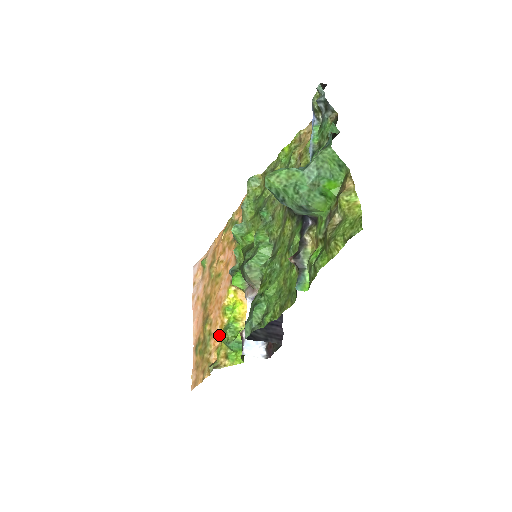
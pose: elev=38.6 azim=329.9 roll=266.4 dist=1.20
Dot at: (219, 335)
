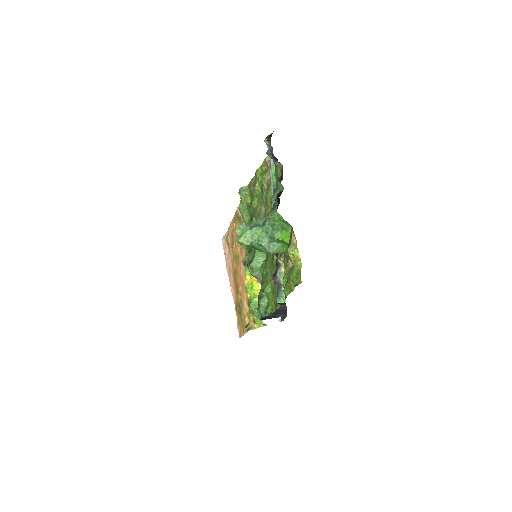
Dot at: (247, 305)
